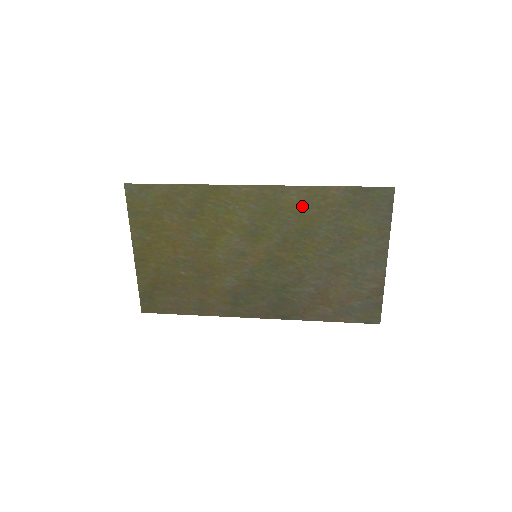
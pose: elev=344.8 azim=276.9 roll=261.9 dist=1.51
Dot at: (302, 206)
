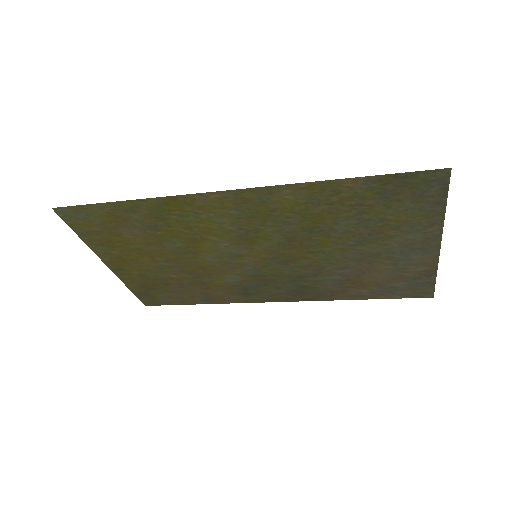
Dot at: (304, 205)
